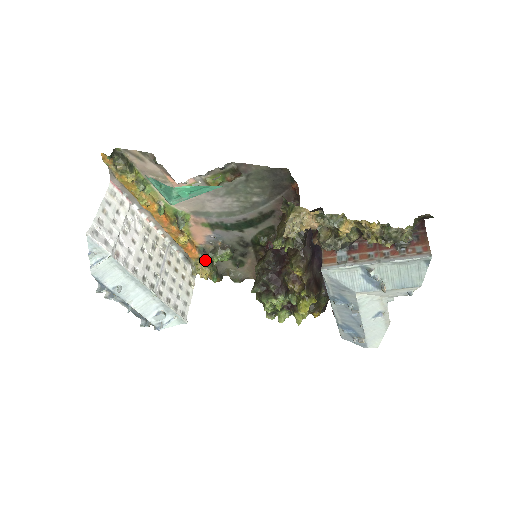
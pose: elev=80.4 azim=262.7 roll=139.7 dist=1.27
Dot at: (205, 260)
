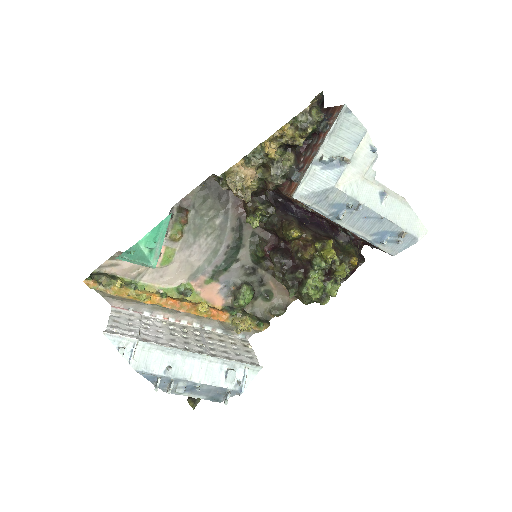
Dot at: (237, 313)
